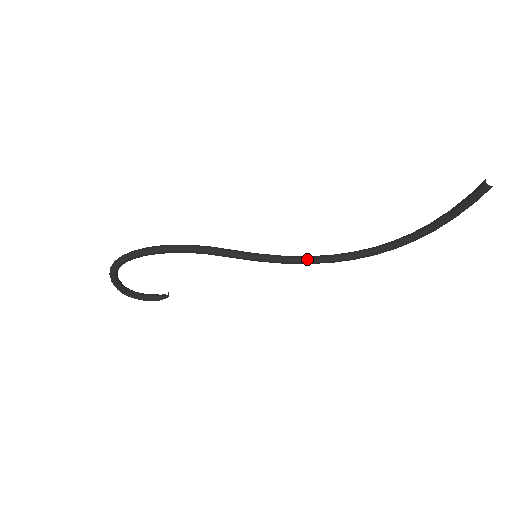
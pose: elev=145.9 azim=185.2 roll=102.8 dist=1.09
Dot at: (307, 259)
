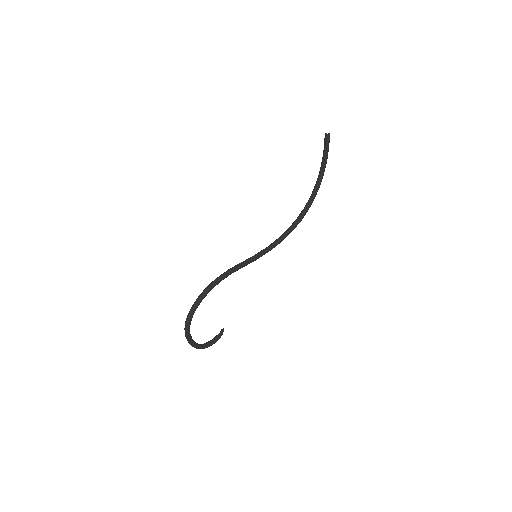
Dot at: (280, 238)
